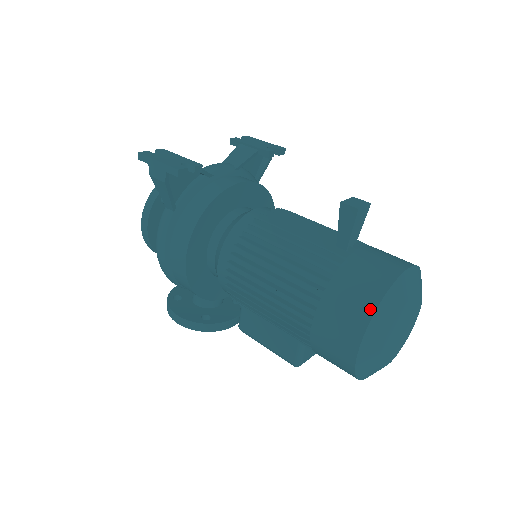
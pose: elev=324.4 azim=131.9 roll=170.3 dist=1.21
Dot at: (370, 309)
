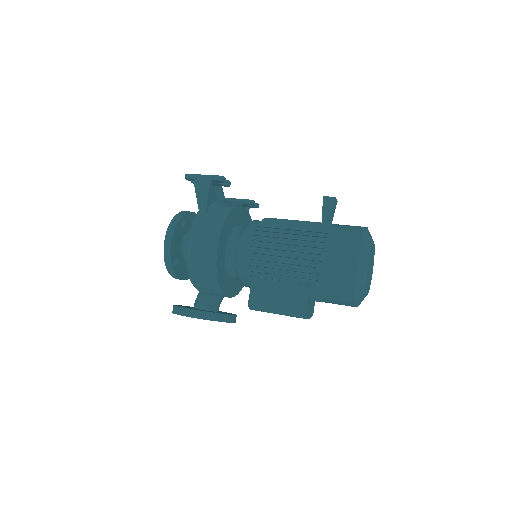
Dot at: (359, 237)
